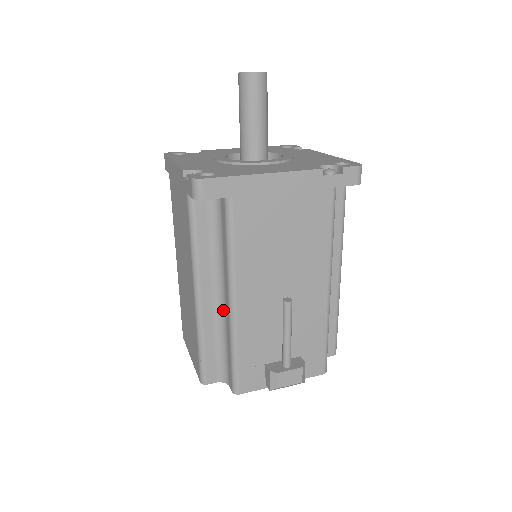
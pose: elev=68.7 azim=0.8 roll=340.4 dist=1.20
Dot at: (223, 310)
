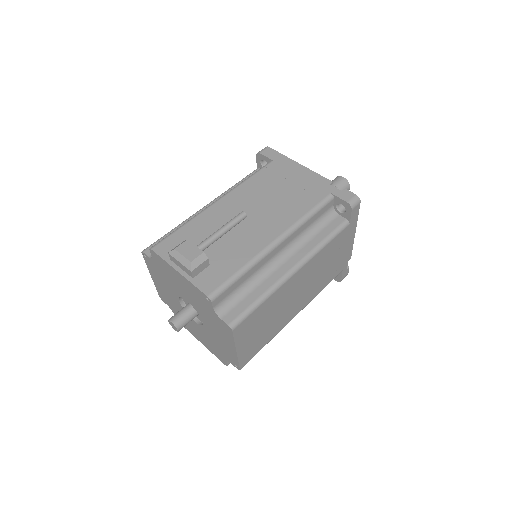
Dot at: occluded
